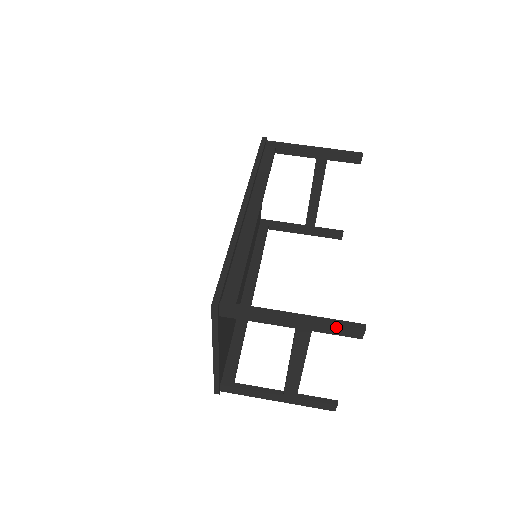
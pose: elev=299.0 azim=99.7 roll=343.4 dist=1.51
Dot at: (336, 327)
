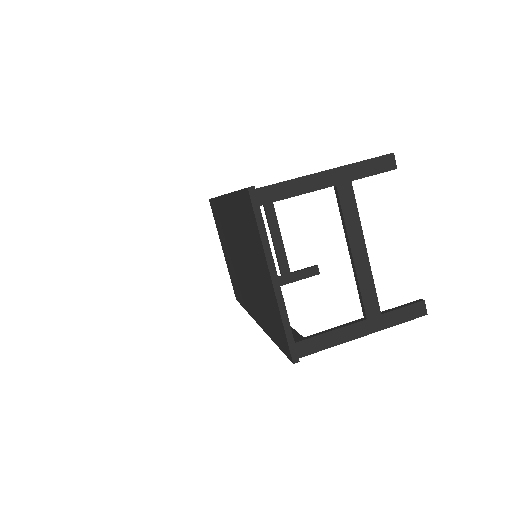
Dot at: (369, 163)
